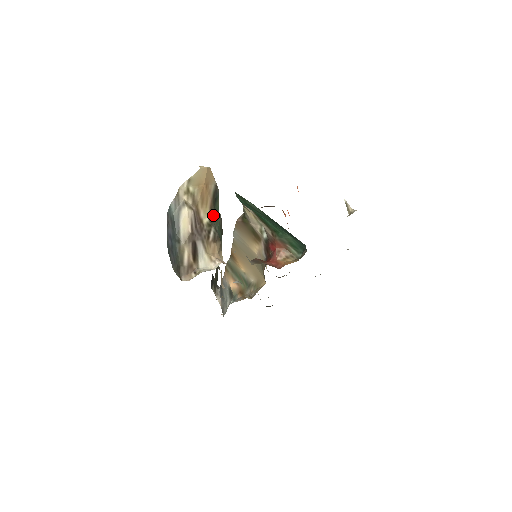
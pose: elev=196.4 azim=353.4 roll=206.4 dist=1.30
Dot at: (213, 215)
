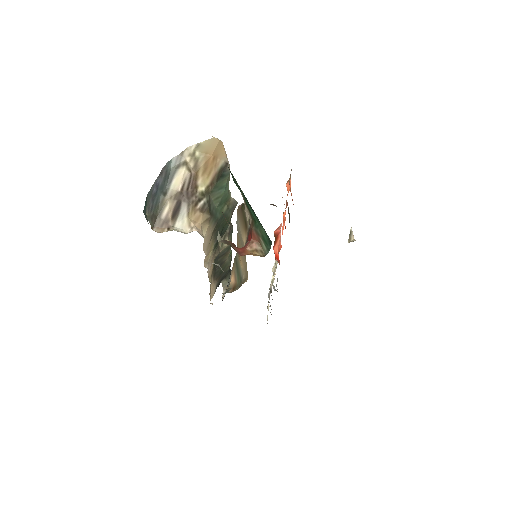
Dot at: (212, 188)
